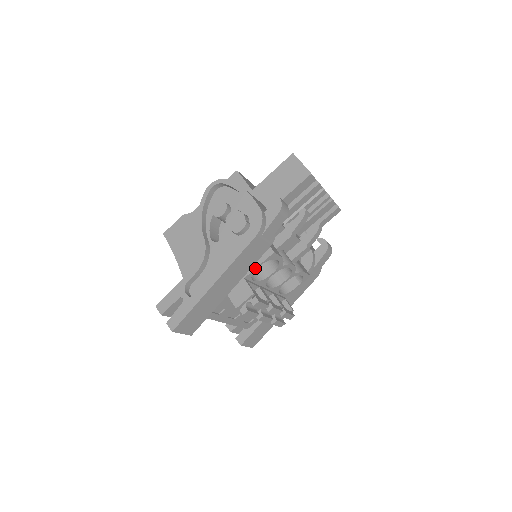
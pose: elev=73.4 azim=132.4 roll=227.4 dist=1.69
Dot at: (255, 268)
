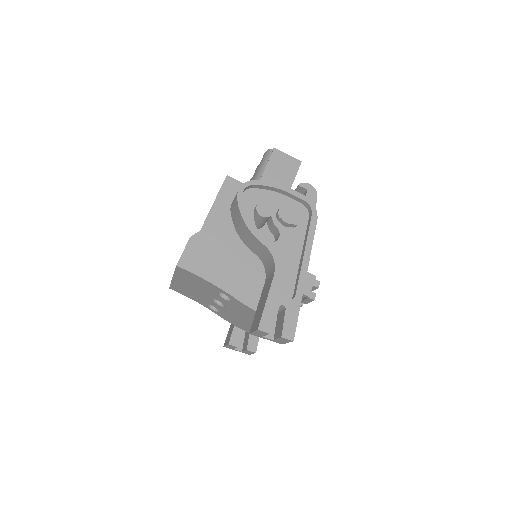
Dot at: occluded
